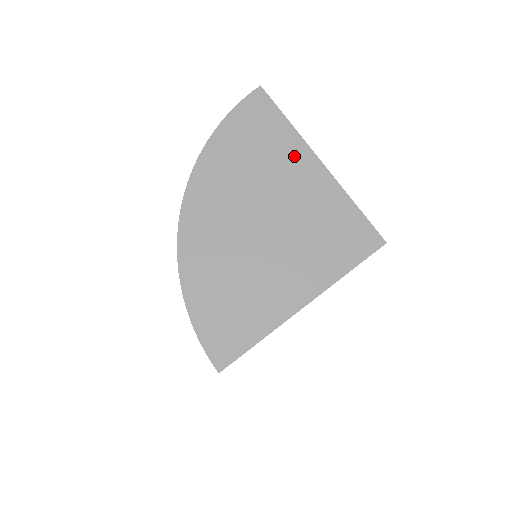
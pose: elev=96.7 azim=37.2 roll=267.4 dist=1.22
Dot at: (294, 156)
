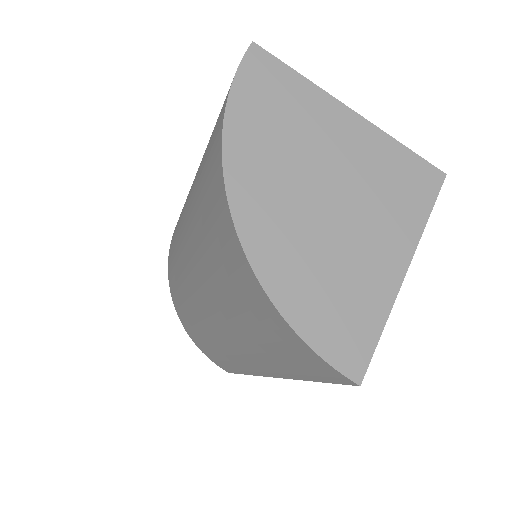
Dot at: (323, 111)
